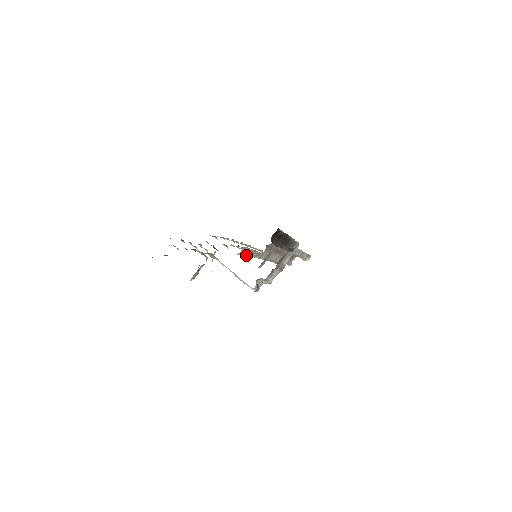
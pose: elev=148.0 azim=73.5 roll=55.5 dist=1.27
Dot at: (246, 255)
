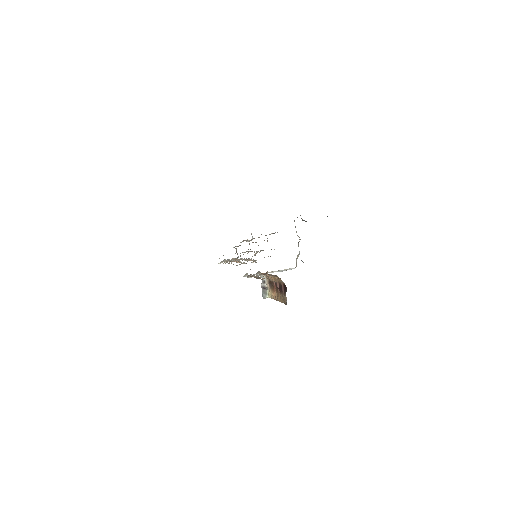
Dot at: occluded
